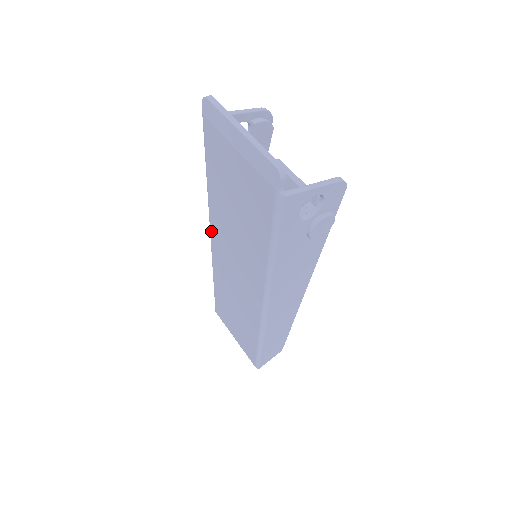
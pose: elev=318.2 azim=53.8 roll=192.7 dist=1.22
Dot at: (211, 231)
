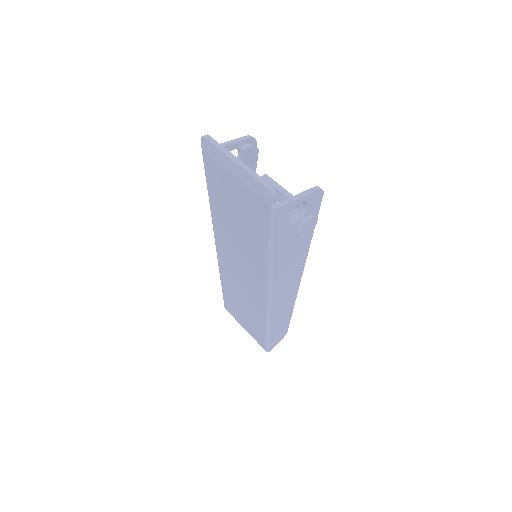
Dot at: (216, 240)
